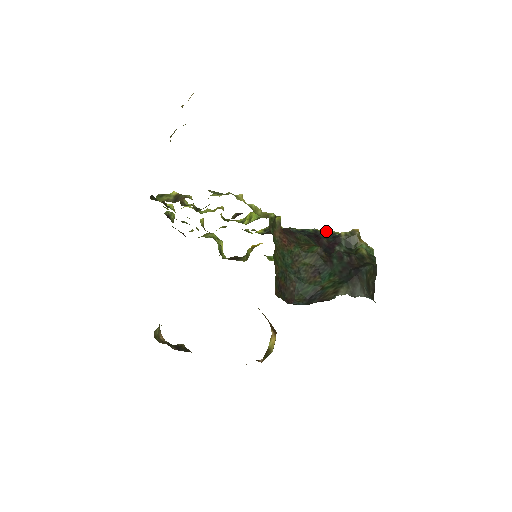
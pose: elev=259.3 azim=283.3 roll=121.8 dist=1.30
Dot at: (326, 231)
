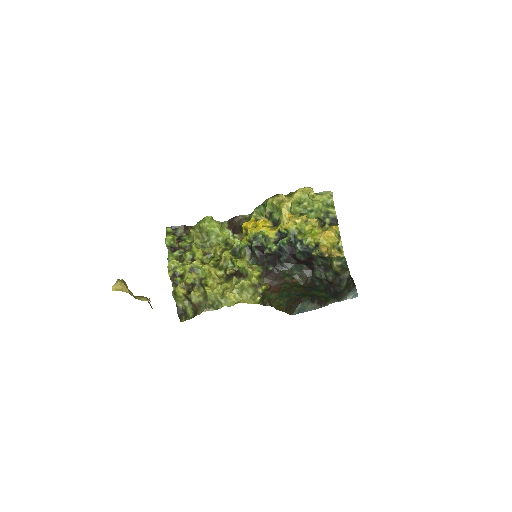
Dot at: (299, 251)
